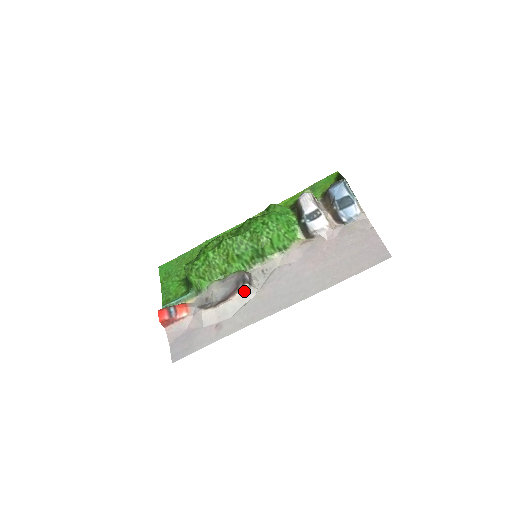
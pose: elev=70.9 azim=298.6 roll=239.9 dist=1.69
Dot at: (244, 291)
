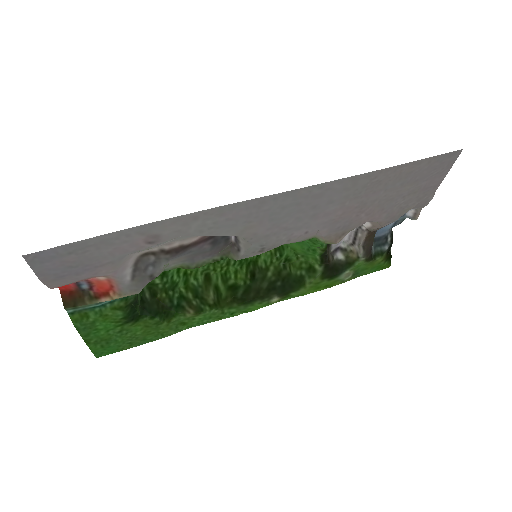
Dot at: occluded
